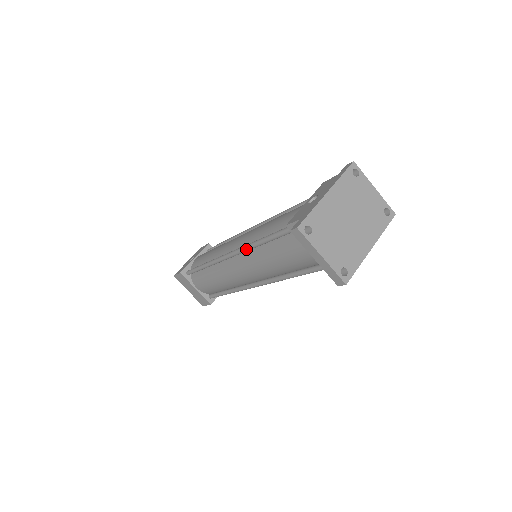
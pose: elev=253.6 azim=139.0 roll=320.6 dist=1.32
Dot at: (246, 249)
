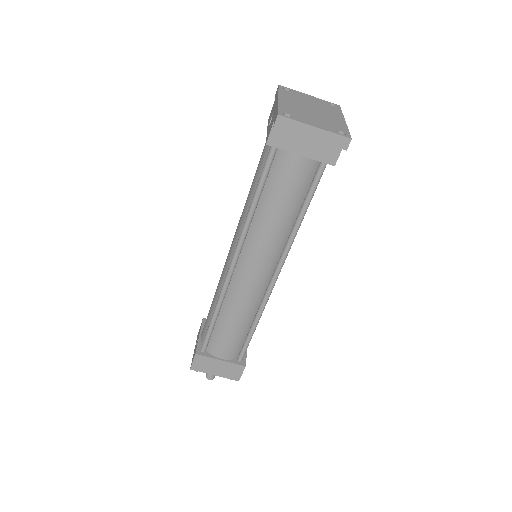
Dot at: (245, 231)
